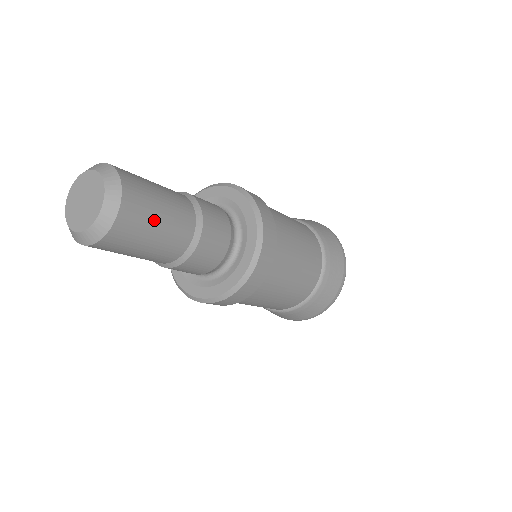
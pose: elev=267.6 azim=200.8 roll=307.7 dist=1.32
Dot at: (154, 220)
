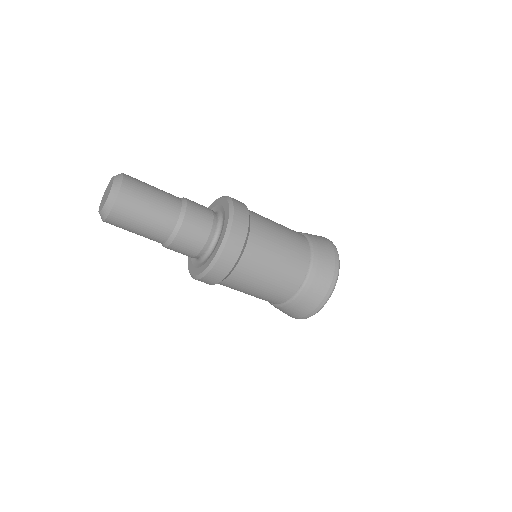
Dot at: (147, 196)
